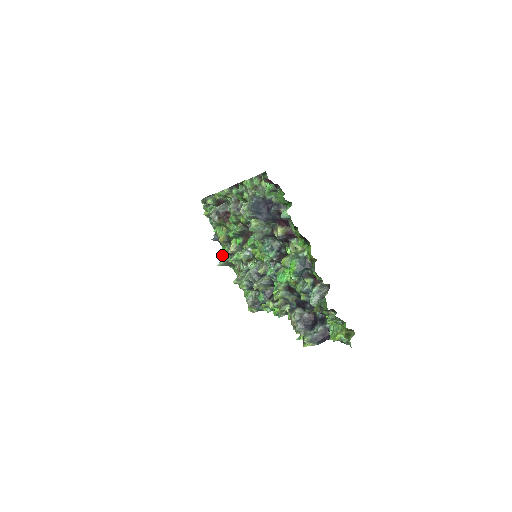
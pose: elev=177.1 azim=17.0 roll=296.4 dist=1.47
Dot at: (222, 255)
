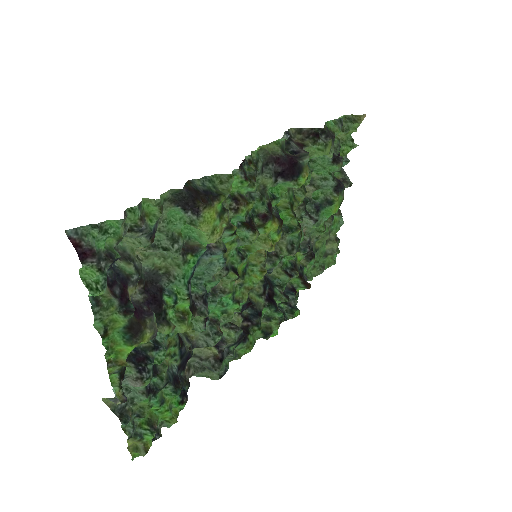
Dot at: occluded
